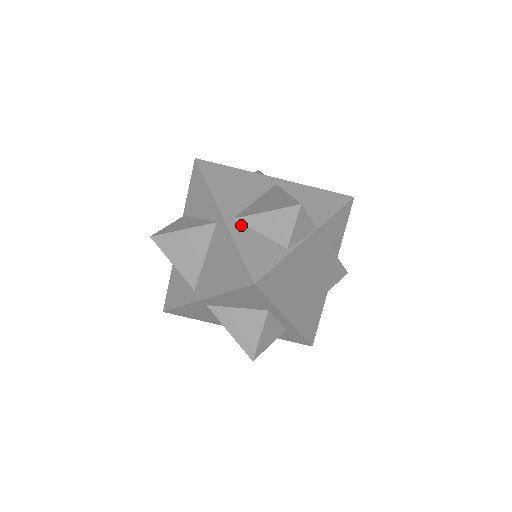
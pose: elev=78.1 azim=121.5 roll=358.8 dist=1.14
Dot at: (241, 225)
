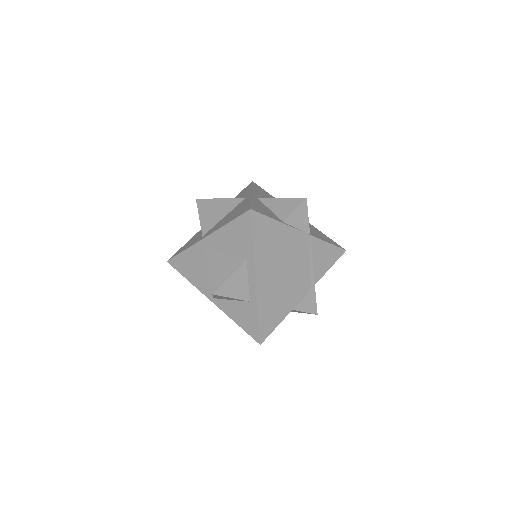
Dot at: (260, 201)
